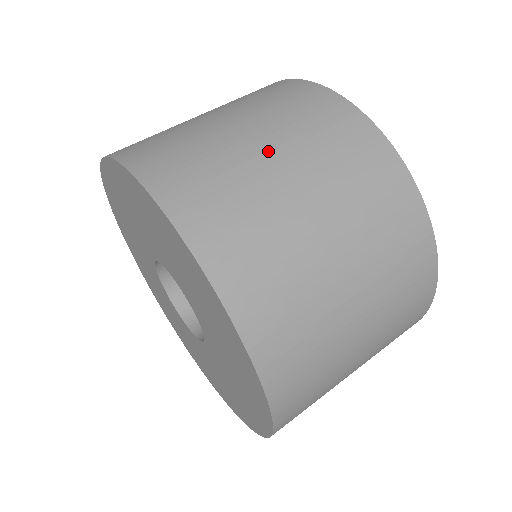
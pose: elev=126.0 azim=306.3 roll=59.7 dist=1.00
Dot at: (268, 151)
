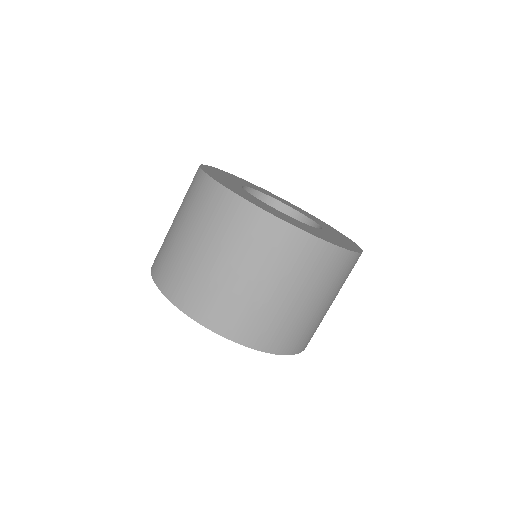
Dot at: (250, 279)
